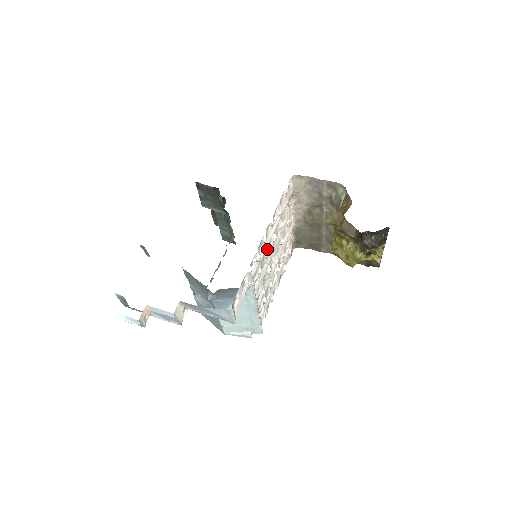
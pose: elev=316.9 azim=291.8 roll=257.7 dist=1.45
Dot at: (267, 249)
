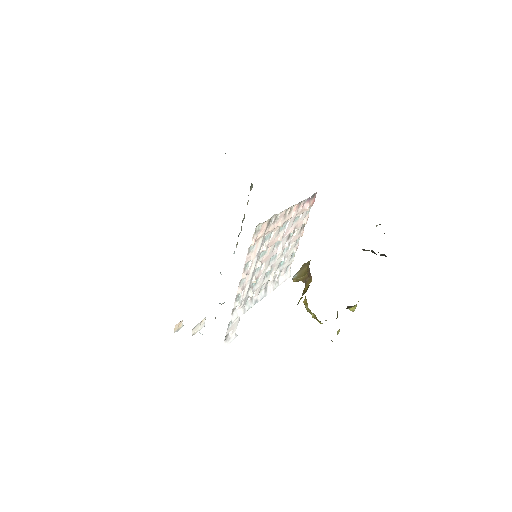
Dot at: (253, 279)
